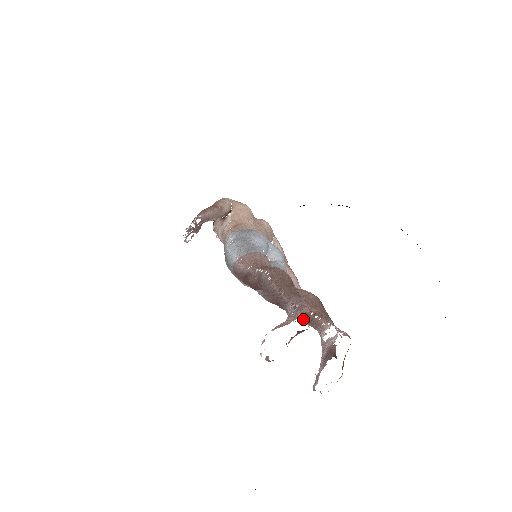
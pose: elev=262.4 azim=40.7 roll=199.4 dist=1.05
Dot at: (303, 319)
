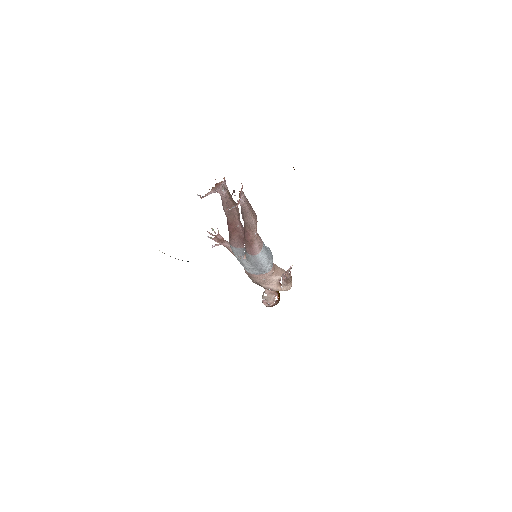
Dot at: (244, 218)
